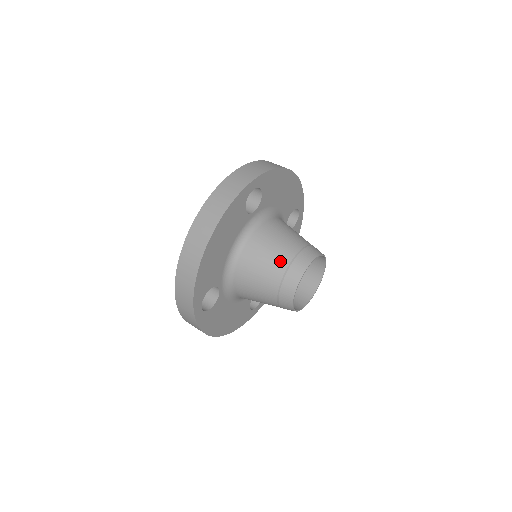
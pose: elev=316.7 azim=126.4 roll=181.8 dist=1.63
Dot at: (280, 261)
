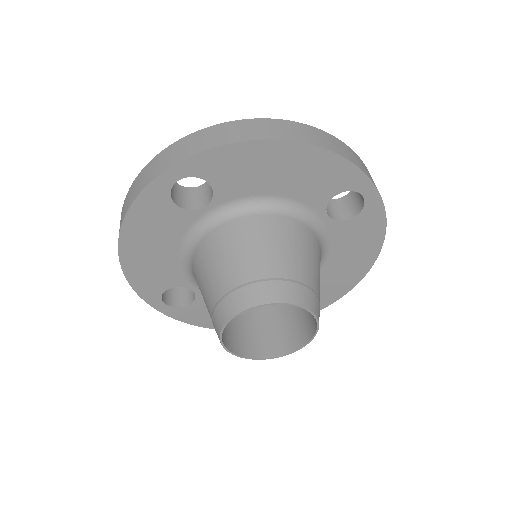
Dot at: (293, 267)
